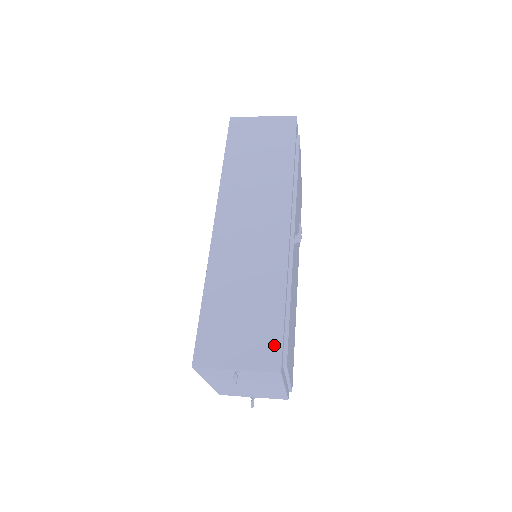
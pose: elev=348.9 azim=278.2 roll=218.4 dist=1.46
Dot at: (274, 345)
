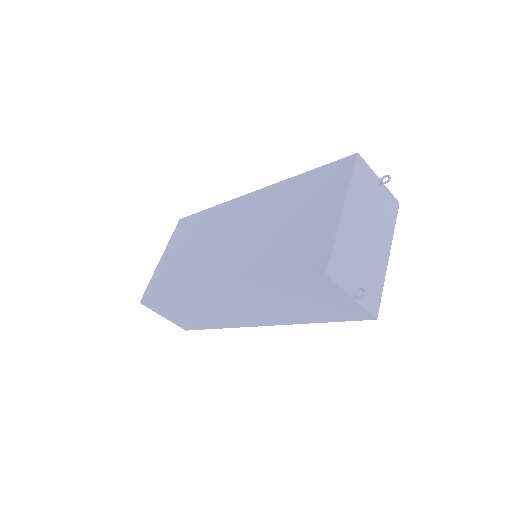
Dot at: occluded
